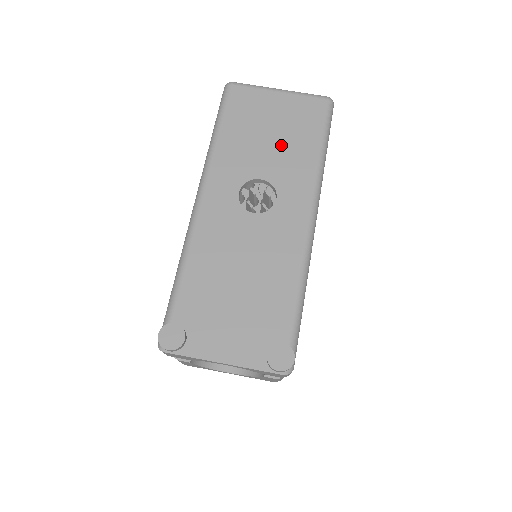
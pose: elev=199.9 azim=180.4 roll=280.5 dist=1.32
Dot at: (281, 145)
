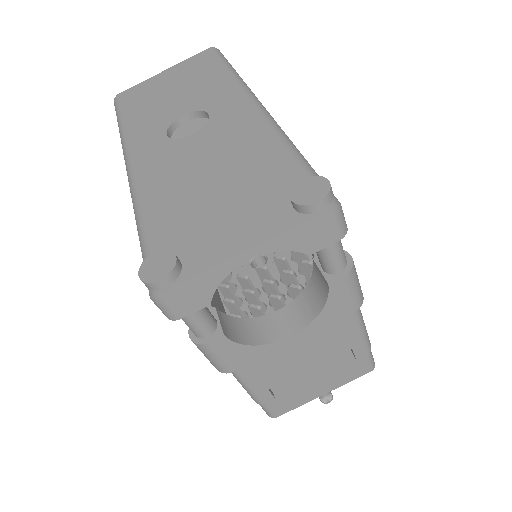
Dot at: (187, 89)
